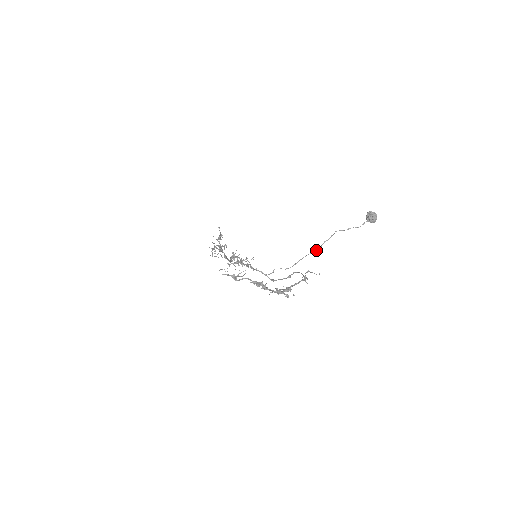
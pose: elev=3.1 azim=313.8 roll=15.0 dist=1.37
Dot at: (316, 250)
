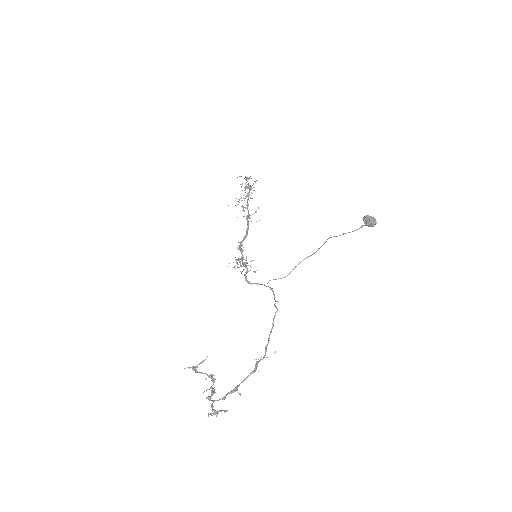
Dot at: (311, 255)
